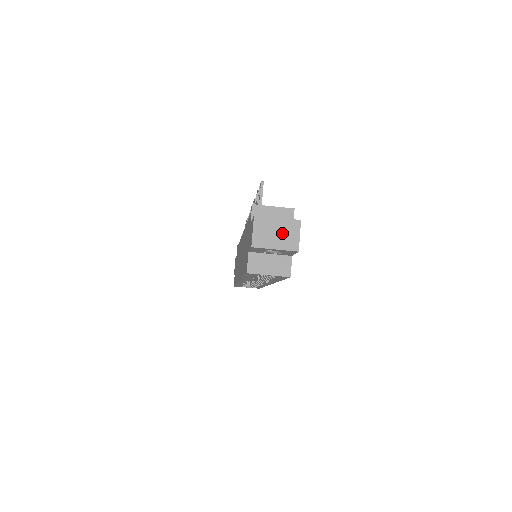
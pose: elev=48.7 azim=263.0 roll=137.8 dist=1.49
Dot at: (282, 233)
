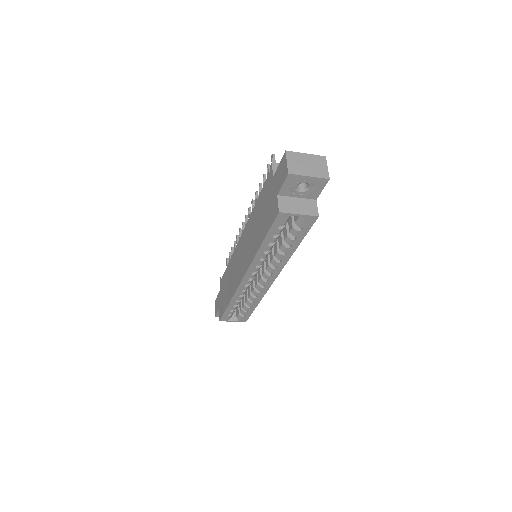
Dot at: (312, 165)
